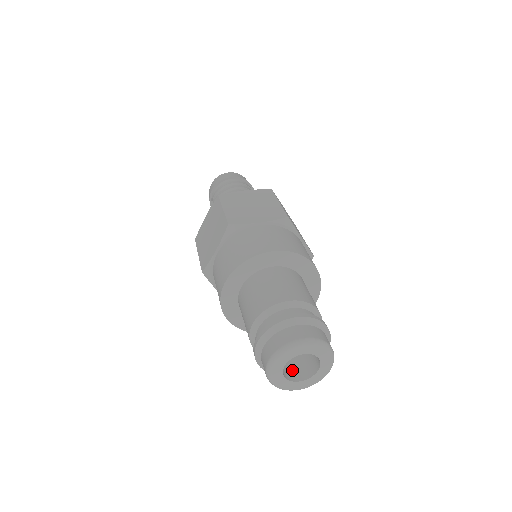
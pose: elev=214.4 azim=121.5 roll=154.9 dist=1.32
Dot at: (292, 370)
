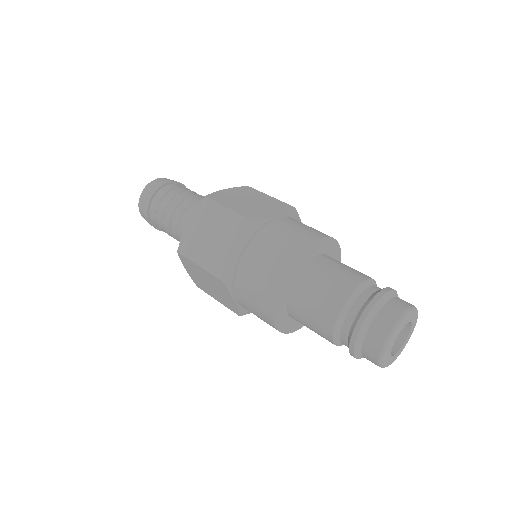
Dot at: occluded
